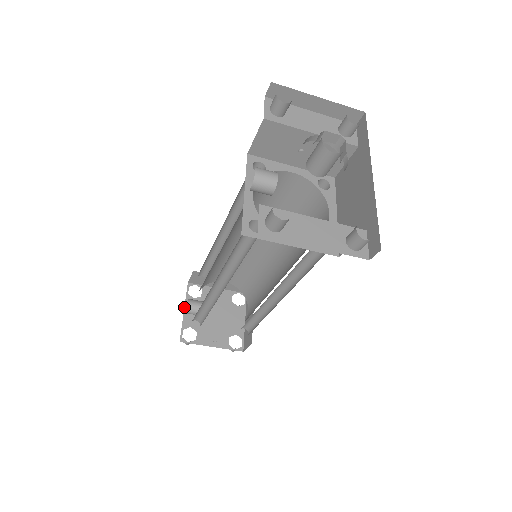
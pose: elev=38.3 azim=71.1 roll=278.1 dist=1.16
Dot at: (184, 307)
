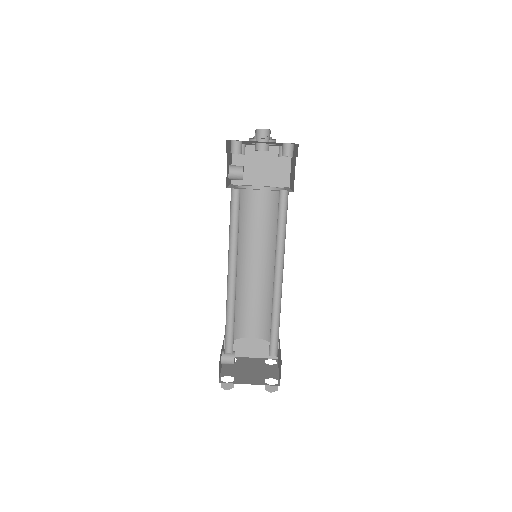
Dot at: (221, 367)
